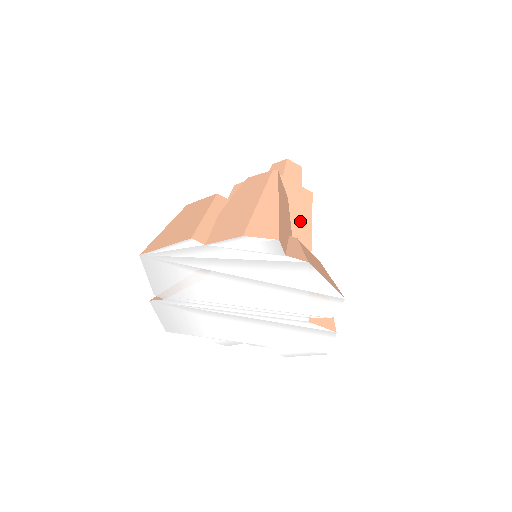
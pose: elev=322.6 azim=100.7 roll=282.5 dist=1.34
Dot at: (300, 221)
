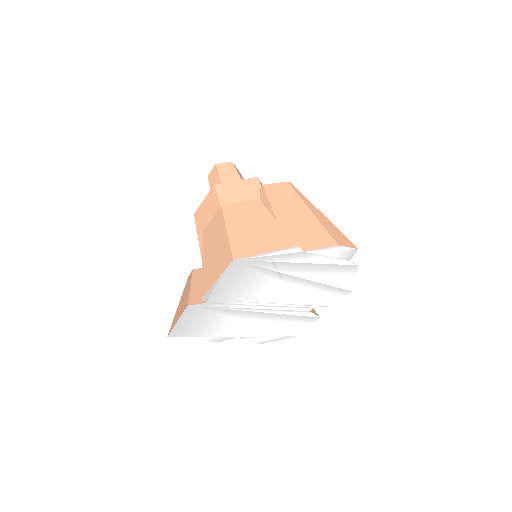
Dot at: occluded
